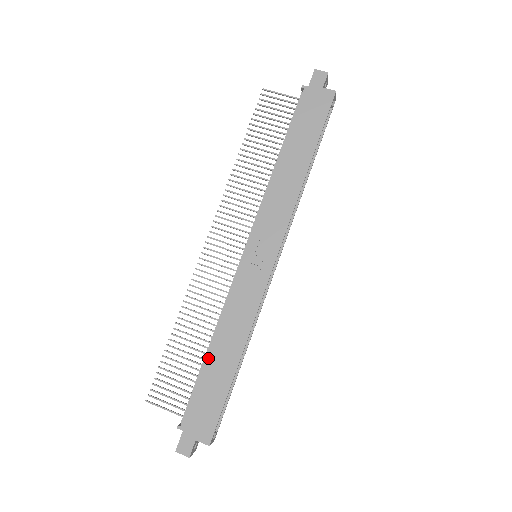
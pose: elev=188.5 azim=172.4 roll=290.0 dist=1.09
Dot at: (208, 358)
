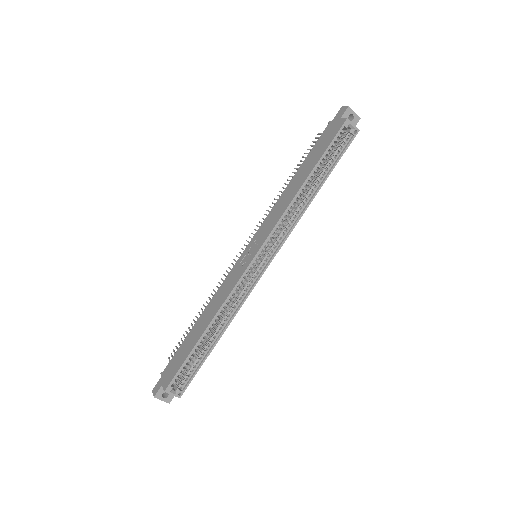
Dot at: (194, 326)
